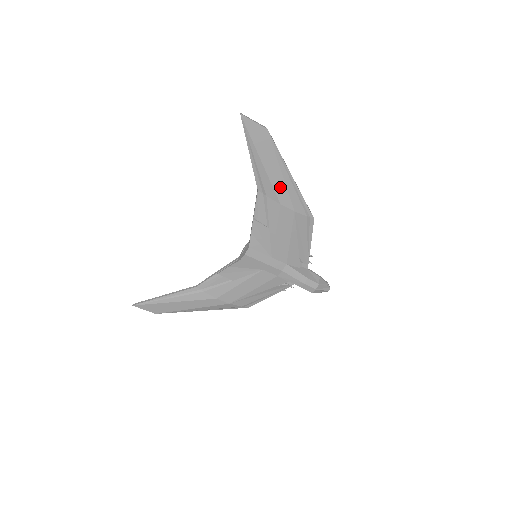
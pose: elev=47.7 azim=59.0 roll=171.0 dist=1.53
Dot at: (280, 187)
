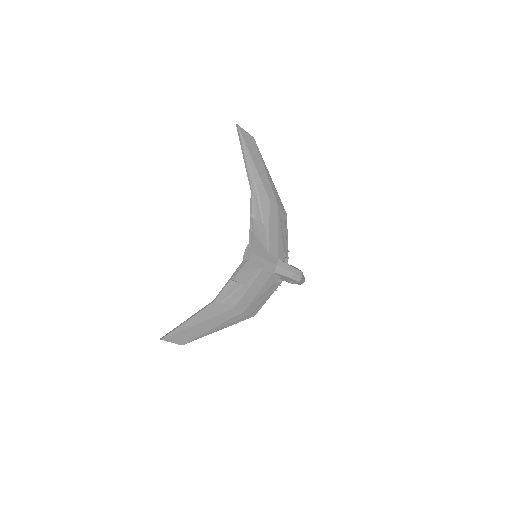
Dot at: (267, 185)
